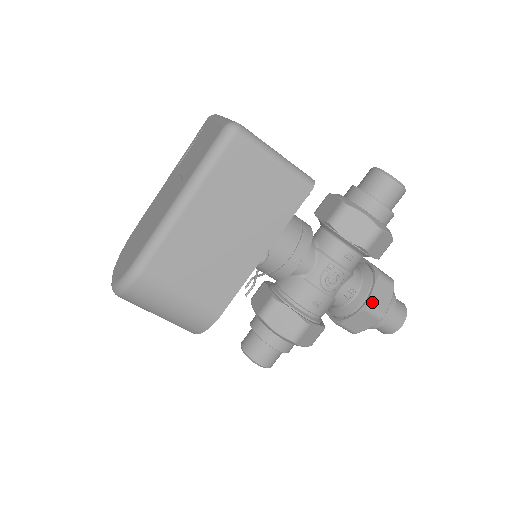
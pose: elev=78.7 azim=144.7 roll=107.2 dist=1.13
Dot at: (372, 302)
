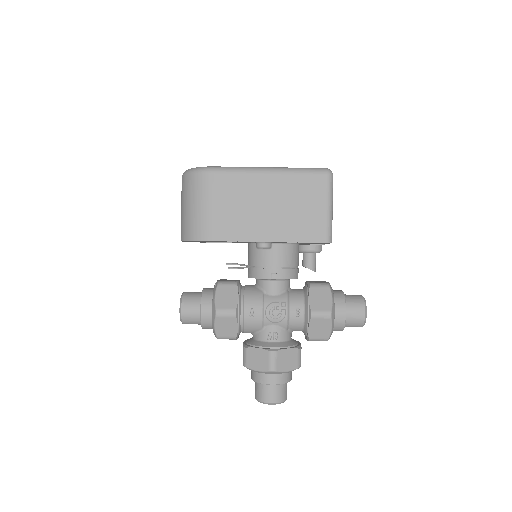
Dot at: (278, 353)
